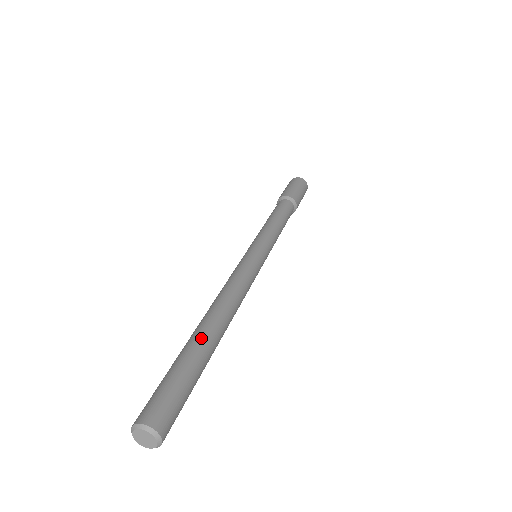
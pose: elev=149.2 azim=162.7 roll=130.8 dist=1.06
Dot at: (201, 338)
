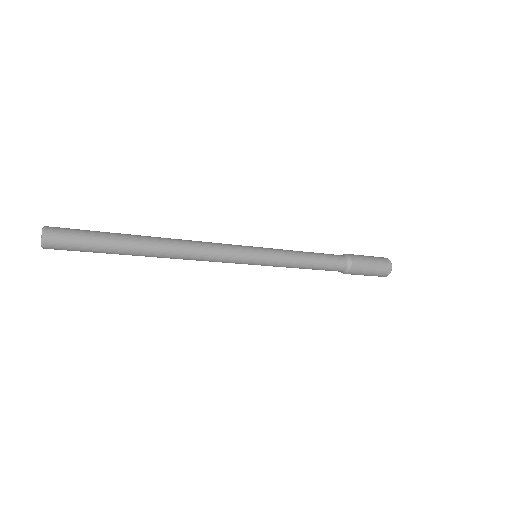
Dot at: occluded
